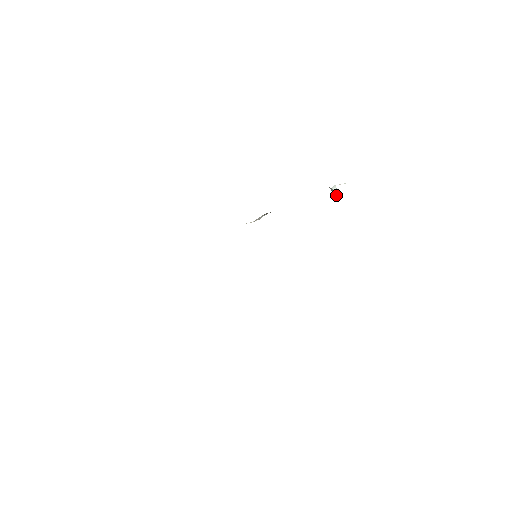
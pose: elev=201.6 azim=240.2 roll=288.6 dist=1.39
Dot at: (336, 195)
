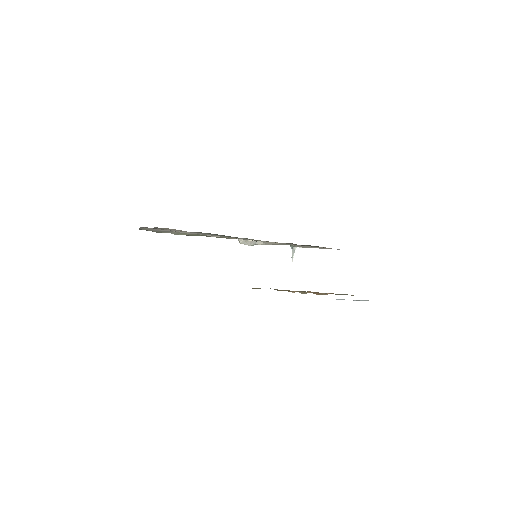
Dot at: (293, 256)
